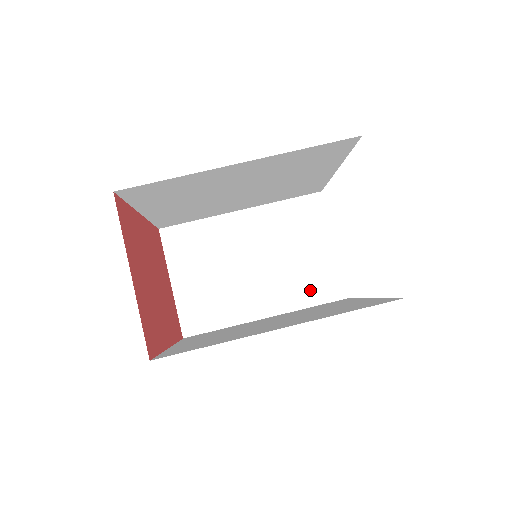
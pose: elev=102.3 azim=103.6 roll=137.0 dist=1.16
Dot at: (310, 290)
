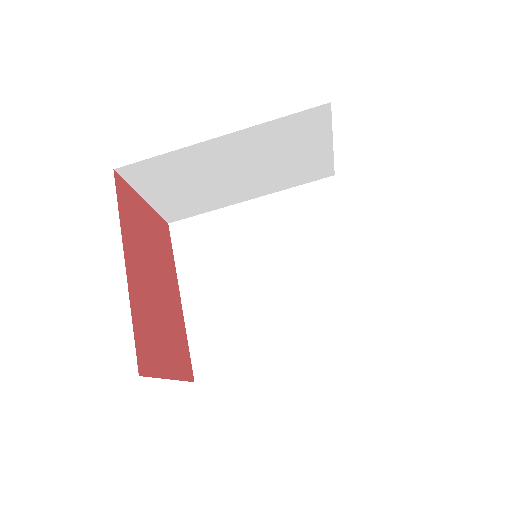
Dot at: (296, 178)
